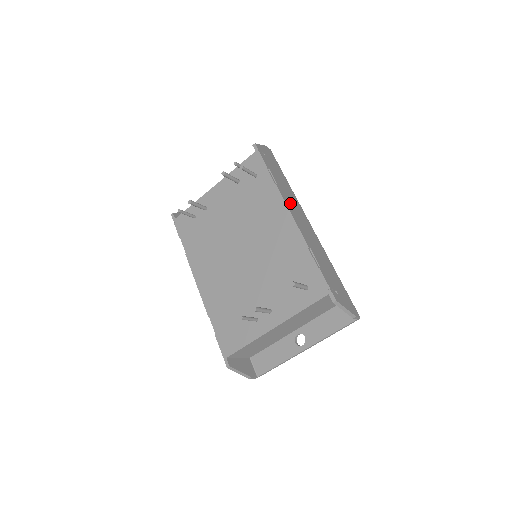
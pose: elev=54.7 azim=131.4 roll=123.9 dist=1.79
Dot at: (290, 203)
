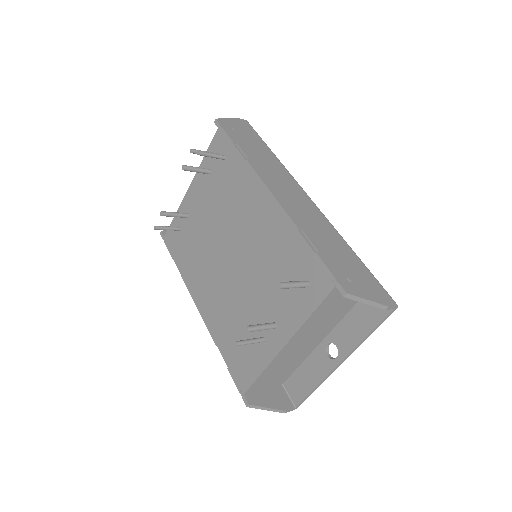
Dot at: (271, 178)
